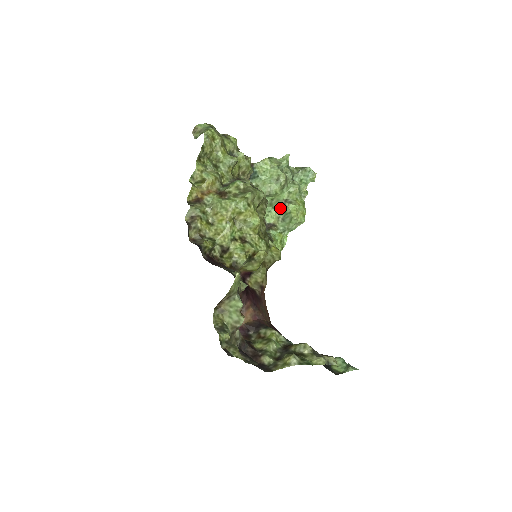
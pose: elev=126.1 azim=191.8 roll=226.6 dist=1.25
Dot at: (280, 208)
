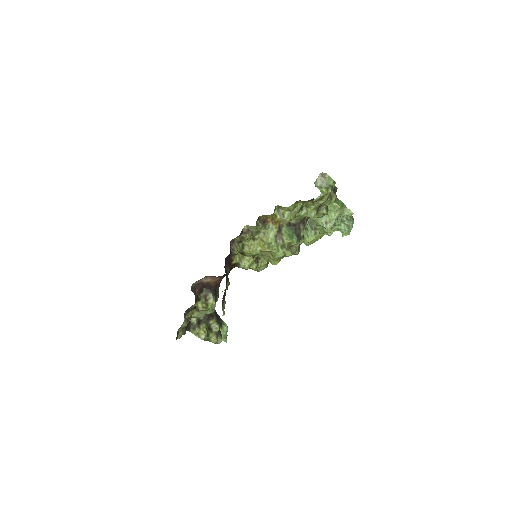
Dot at: (309, 223)
